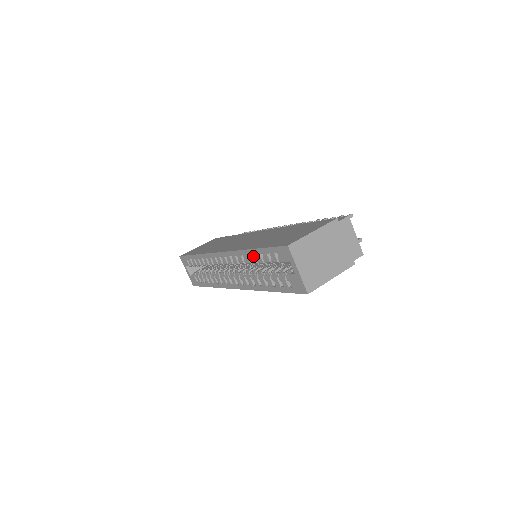
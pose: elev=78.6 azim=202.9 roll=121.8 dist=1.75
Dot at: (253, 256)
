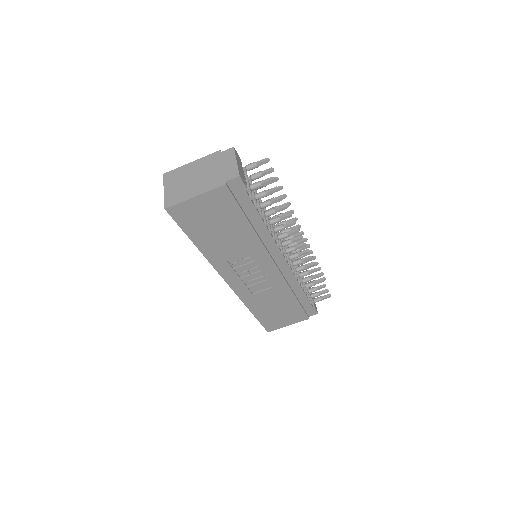
Dot at: occluded
